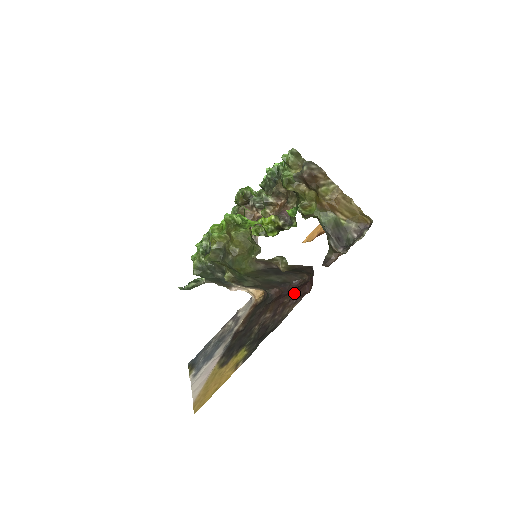
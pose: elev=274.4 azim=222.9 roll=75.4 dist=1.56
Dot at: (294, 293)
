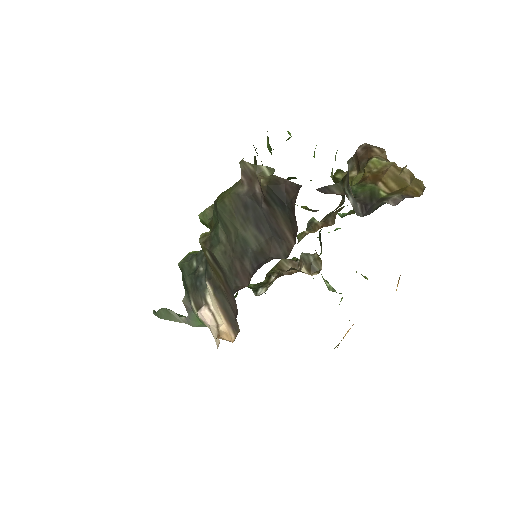
Dot at: occluded
